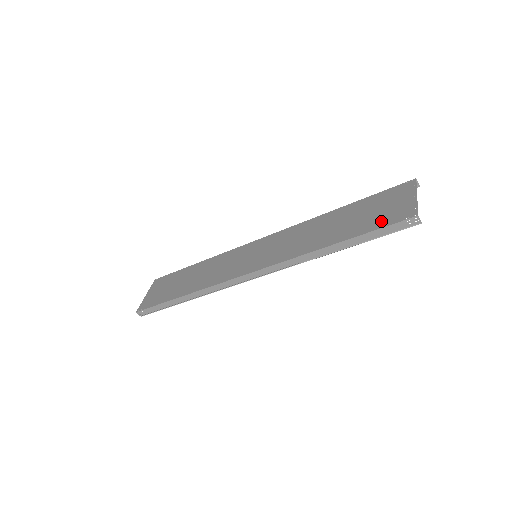
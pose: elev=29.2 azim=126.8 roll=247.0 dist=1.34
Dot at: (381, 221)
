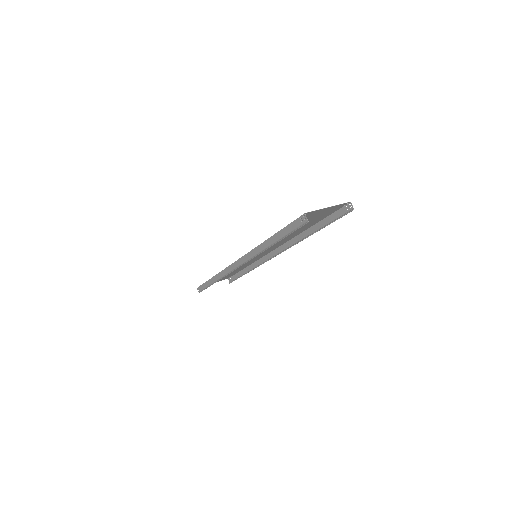
Dot at: occluded
